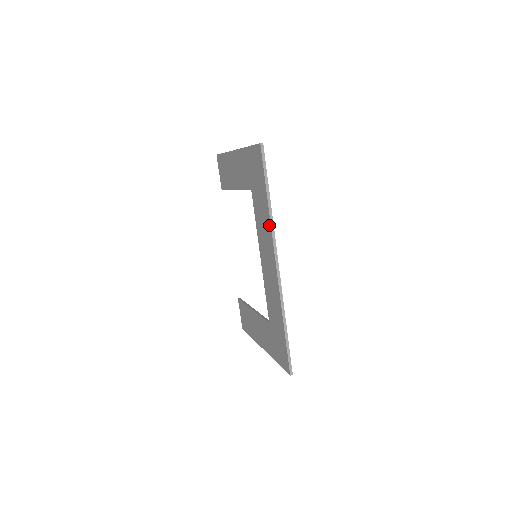
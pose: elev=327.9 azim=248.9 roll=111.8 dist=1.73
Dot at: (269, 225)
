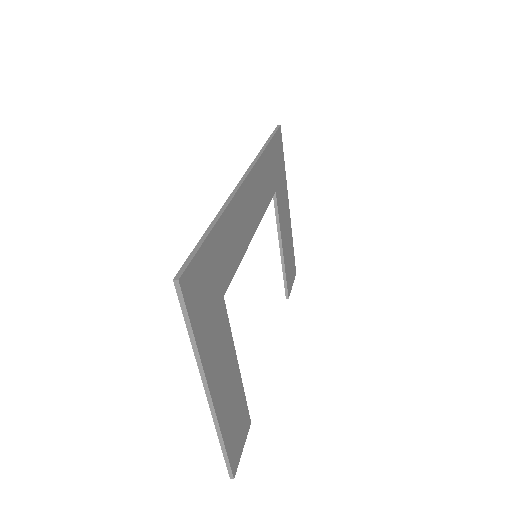
Dot at: occluded
